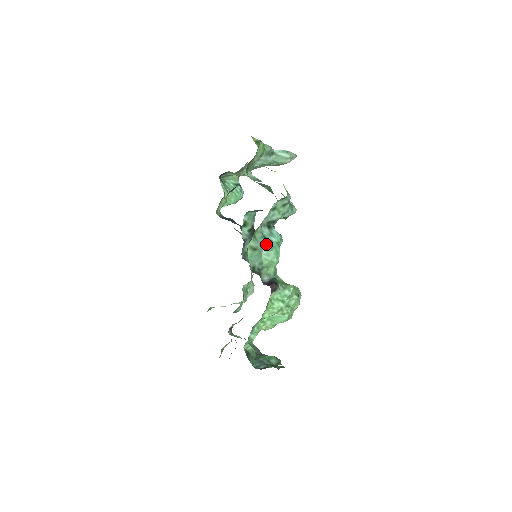
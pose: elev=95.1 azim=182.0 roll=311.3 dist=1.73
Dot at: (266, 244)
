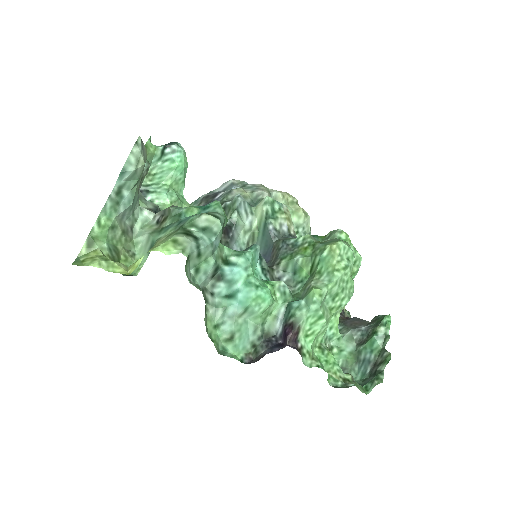
Dot at: (236, 309)
